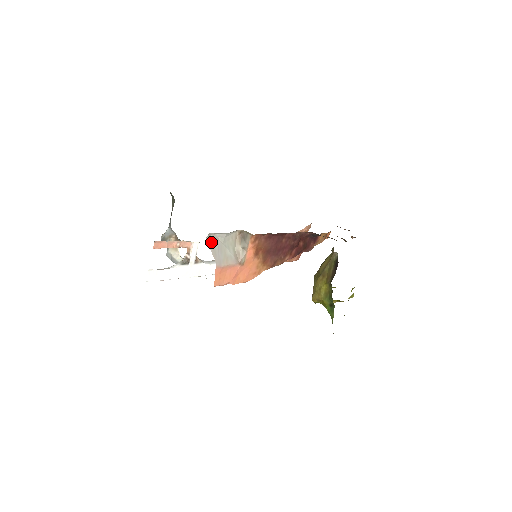
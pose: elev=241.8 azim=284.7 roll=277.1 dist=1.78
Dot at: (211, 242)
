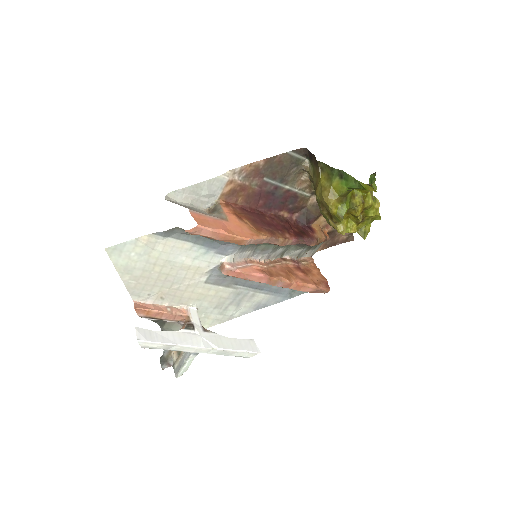
Dot at: occluded
